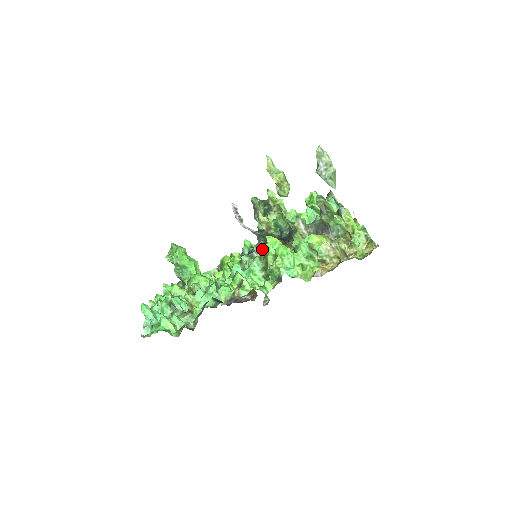
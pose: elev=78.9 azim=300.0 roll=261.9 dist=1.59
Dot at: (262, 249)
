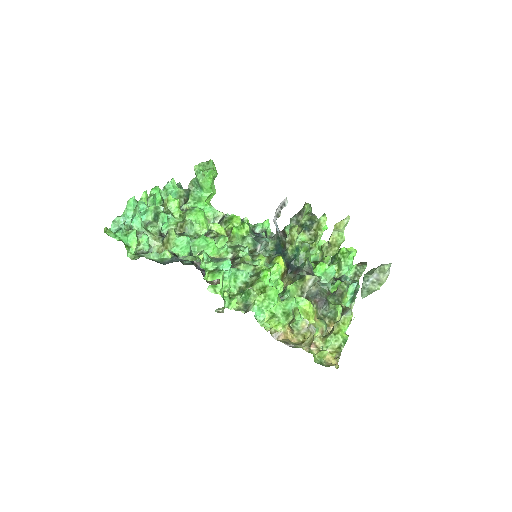
Dot at: (262, 269)
